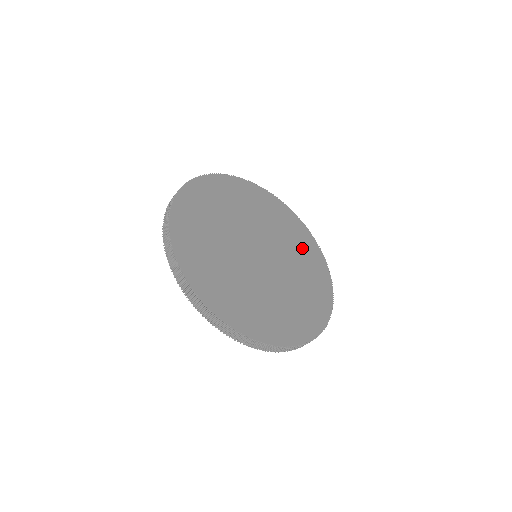
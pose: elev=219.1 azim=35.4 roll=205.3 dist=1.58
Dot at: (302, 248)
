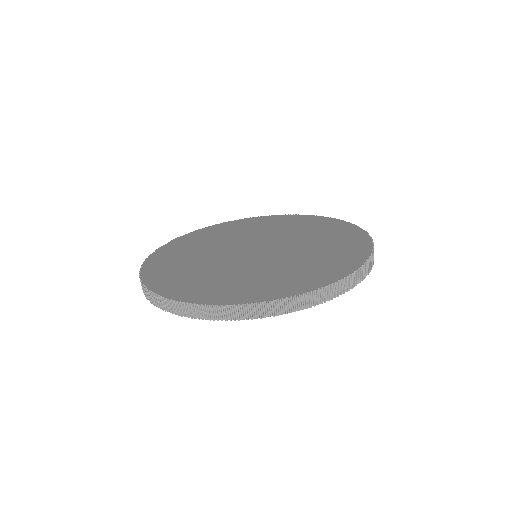
Dot at: (328, 234)
